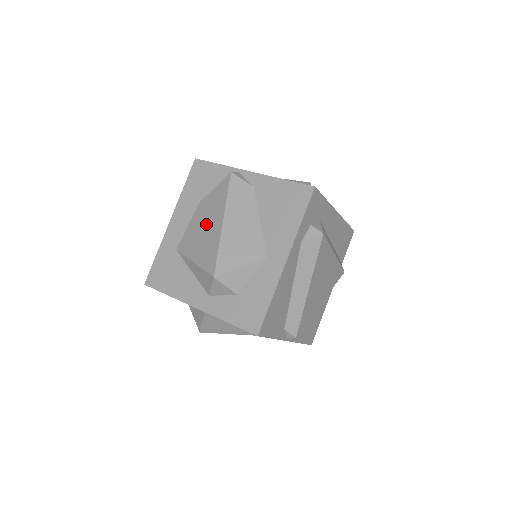
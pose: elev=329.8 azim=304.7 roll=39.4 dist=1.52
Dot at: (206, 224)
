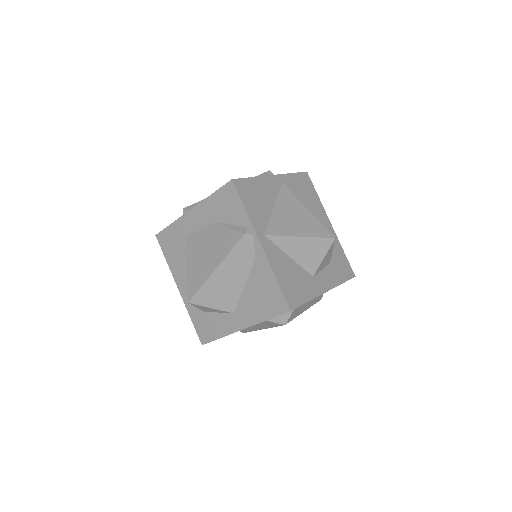
Dot at: (207, 252)
